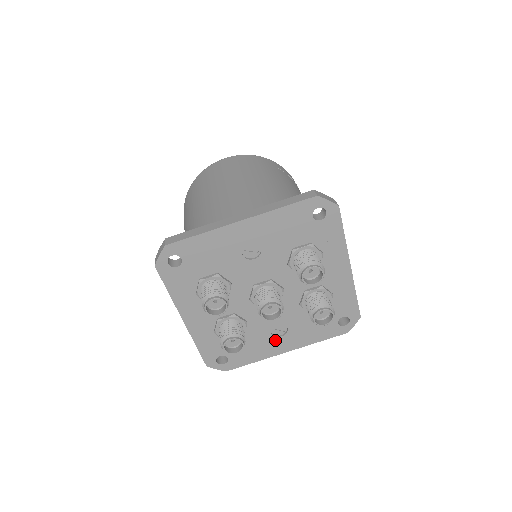
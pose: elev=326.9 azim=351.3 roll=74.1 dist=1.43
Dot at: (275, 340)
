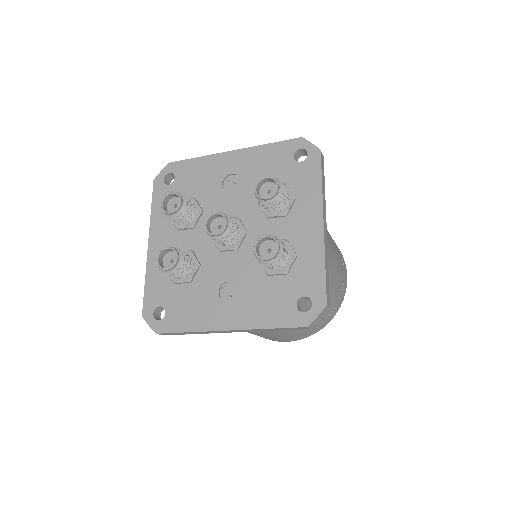
Dot at: (220, 305)
